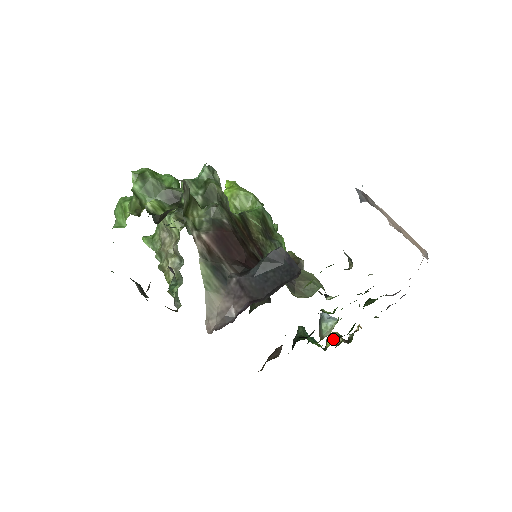
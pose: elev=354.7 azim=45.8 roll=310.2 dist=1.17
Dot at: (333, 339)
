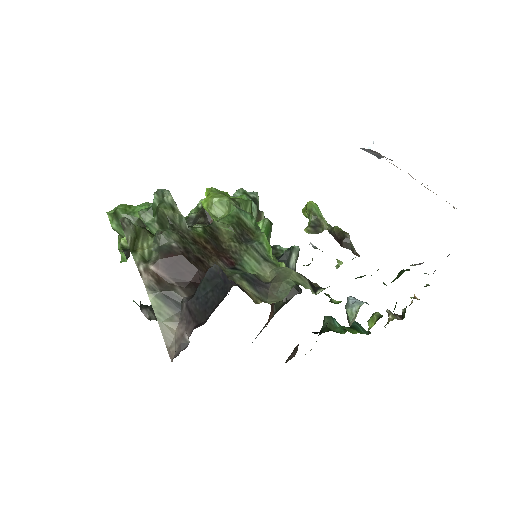
Dot at: (373, 321)
